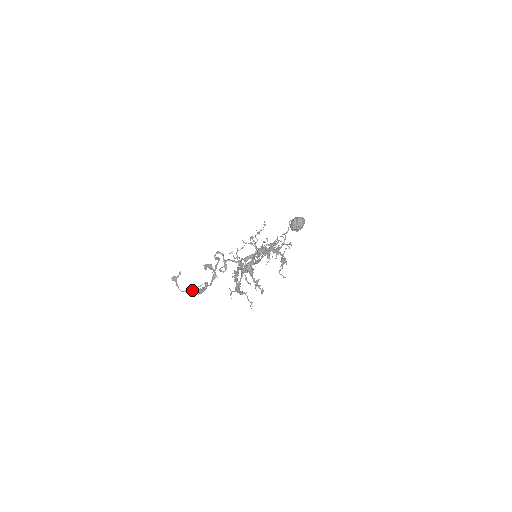
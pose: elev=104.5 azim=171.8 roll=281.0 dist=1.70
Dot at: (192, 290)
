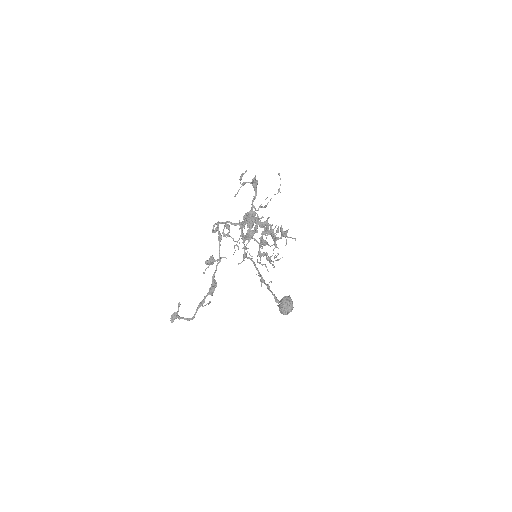
Dot at: (200, 302)
